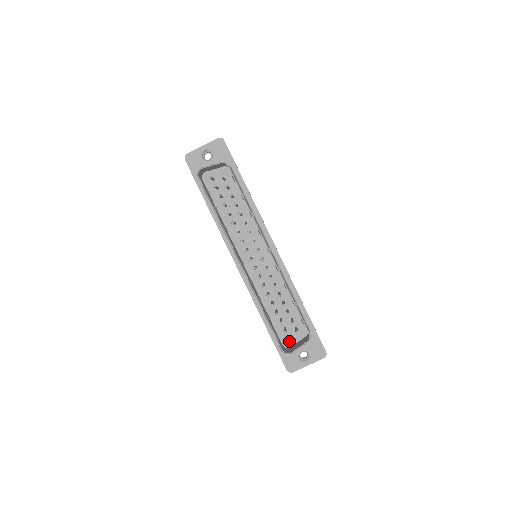
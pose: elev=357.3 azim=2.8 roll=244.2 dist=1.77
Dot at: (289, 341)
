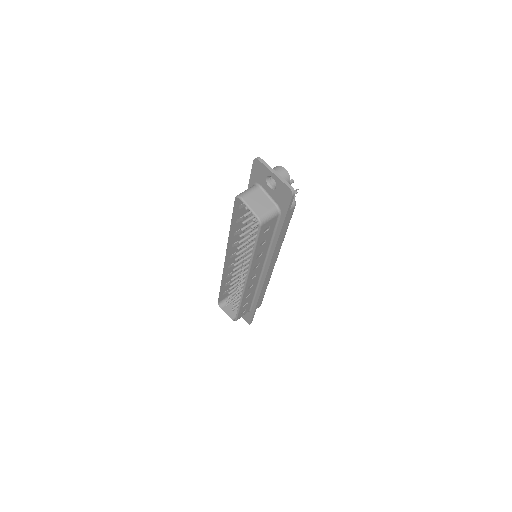
Dot at: (226, 305)
